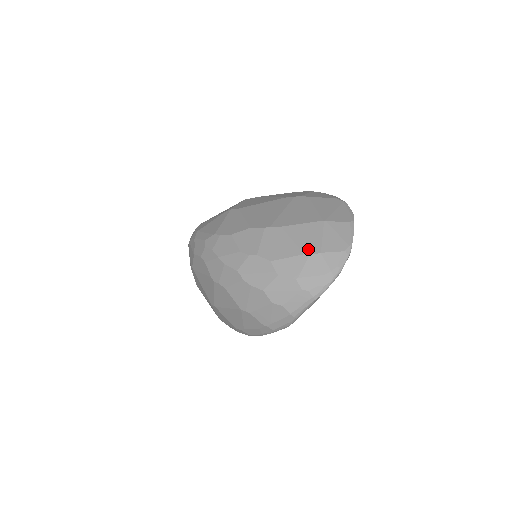
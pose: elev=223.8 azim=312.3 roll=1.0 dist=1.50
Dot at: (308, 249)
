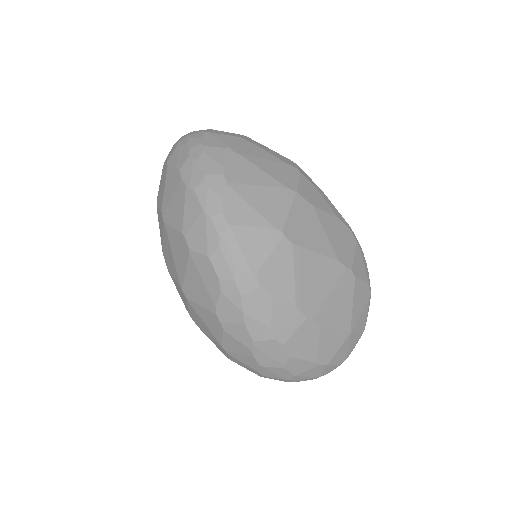
Dot at: (322, 359)
